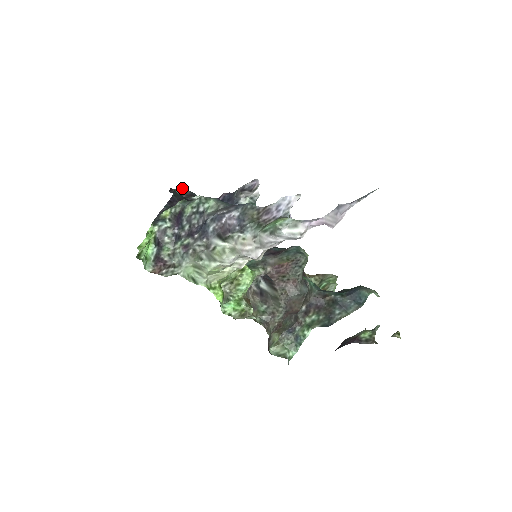
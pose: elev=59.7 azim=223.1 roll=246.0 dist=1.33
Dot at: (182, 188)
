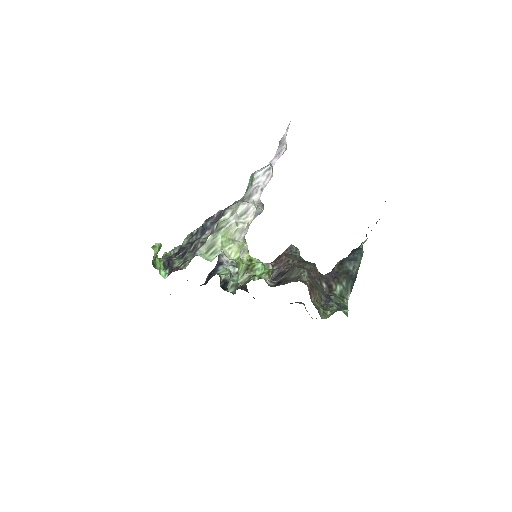
Dot at: occluded
